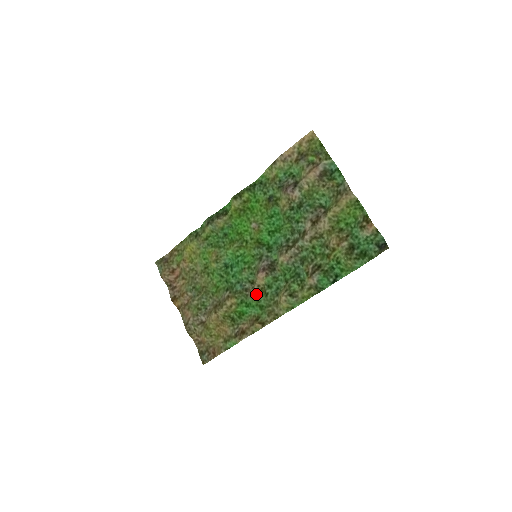
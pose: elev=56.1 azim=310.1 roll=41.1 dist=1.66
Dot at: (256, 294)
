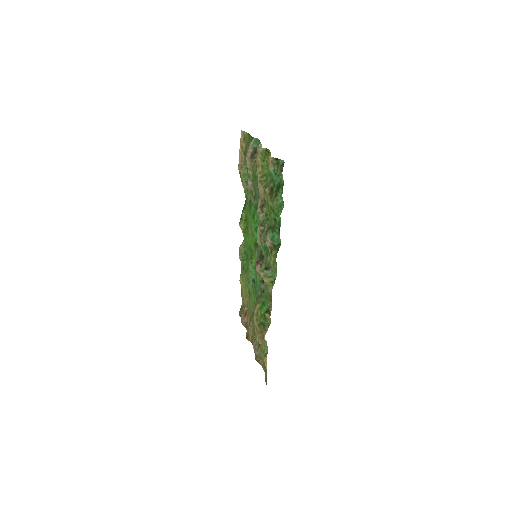
Dot at: (264, 289)
